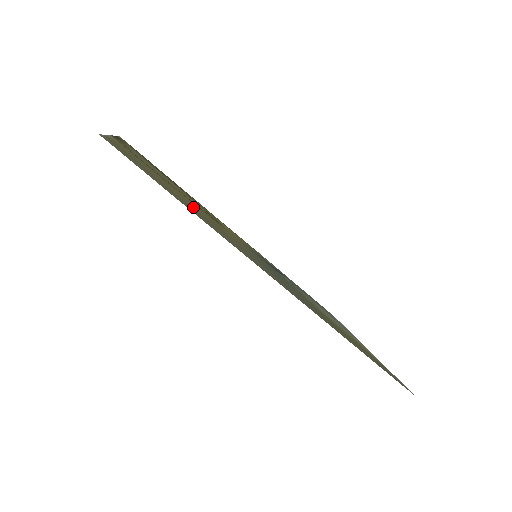
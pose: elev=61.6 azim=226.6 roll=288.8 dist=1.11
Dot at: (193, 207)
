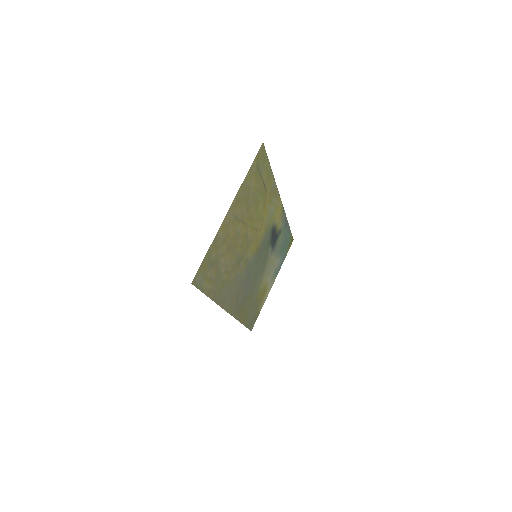
Dot at: (230, 264)
